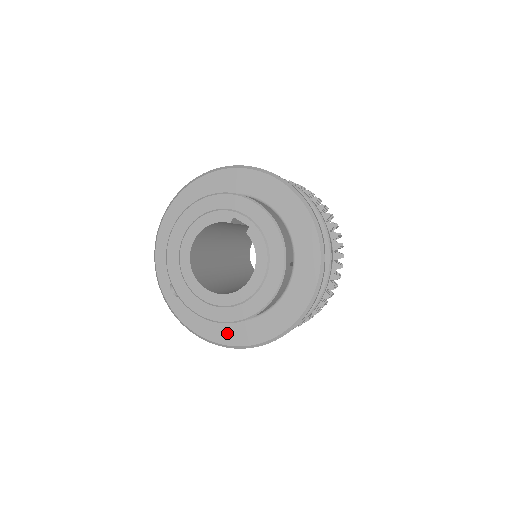
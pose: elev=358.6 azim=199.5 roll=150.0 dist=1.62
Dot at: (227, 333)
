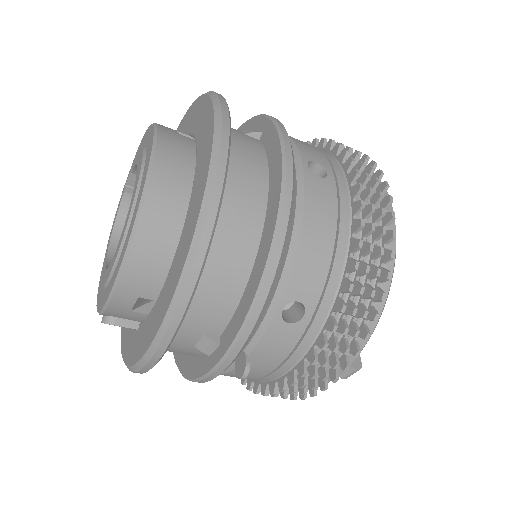
Dot at: (169, 287)
